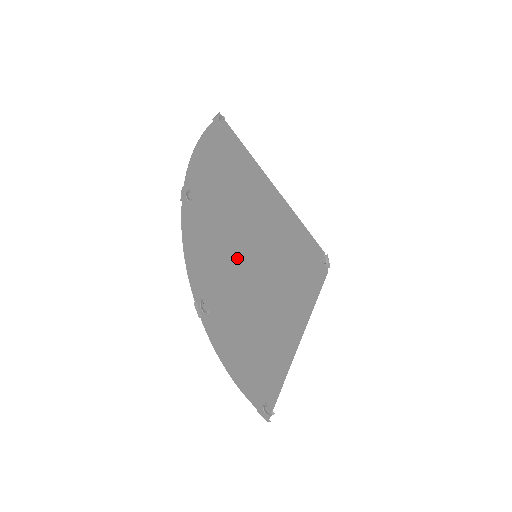
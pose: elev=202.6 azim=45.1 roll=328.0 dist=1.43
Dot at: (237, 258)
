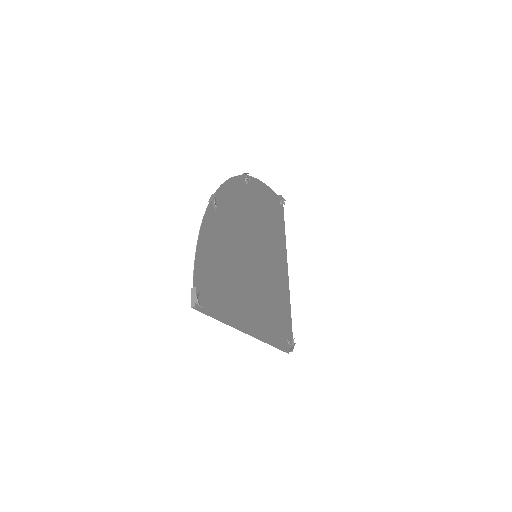
Dot at: (247, 235)
